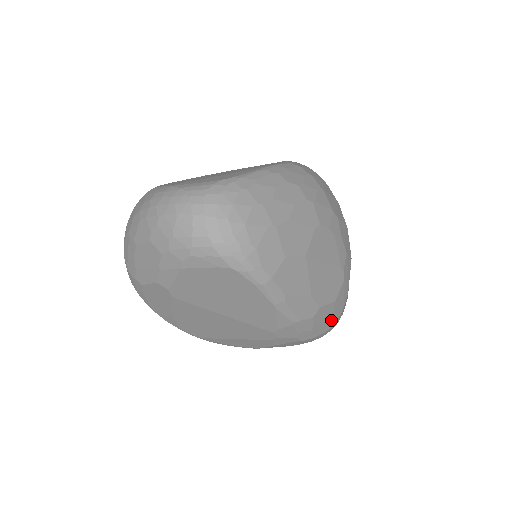
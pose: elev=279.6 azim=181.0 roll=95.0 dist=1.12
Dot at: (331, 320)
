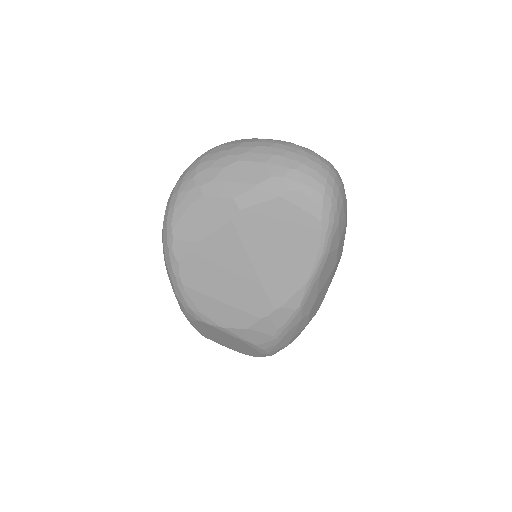
Dot at: (291, 339)
